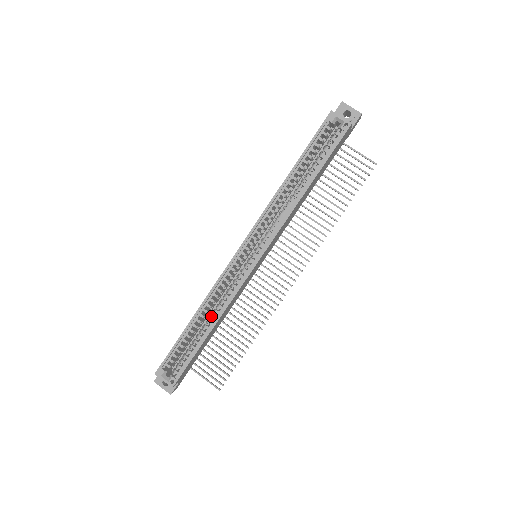
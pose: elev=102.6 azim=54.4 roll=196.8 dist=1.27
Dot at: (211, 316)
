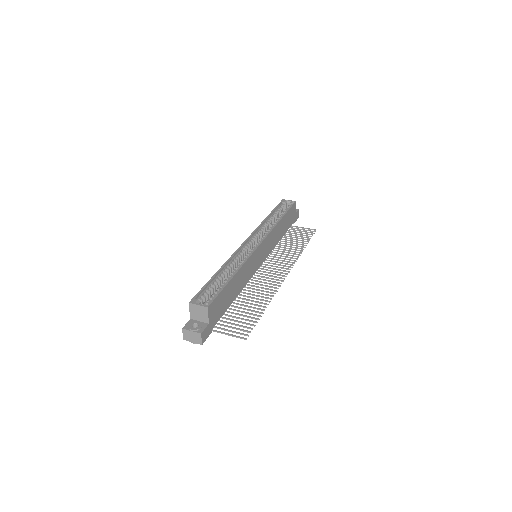
Dot at: (233, 270)
